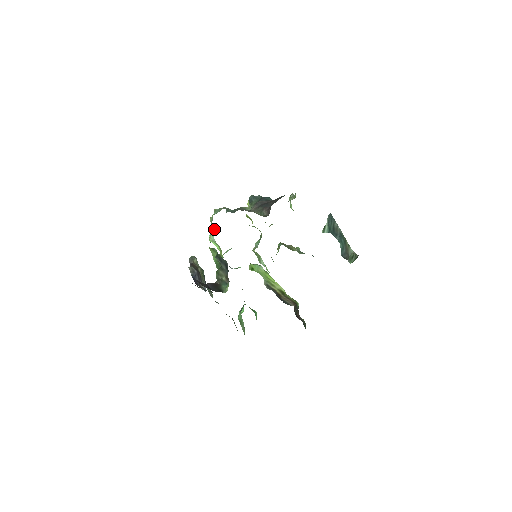
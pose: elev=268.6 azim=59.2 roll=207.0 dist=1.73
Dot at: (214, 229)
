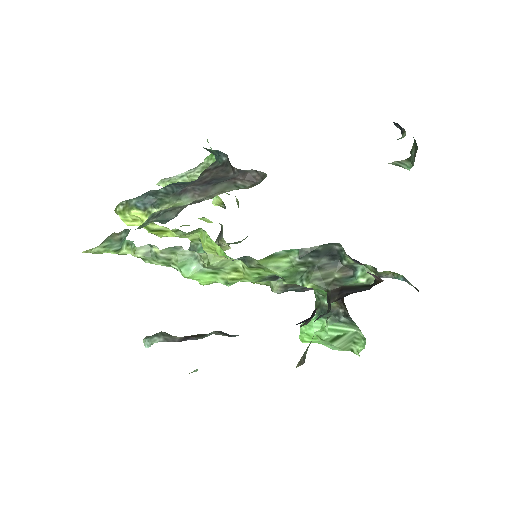
Dot at: (187, 252)
